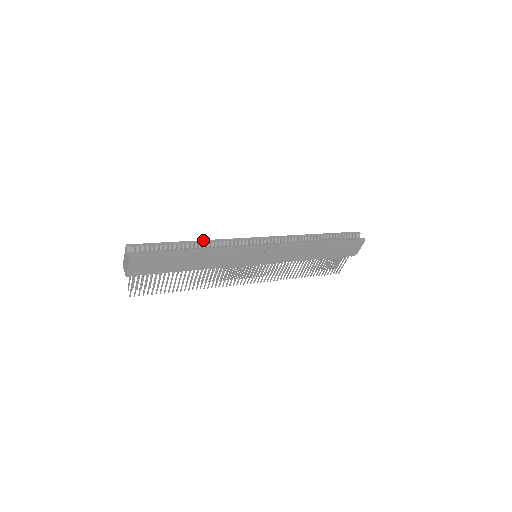
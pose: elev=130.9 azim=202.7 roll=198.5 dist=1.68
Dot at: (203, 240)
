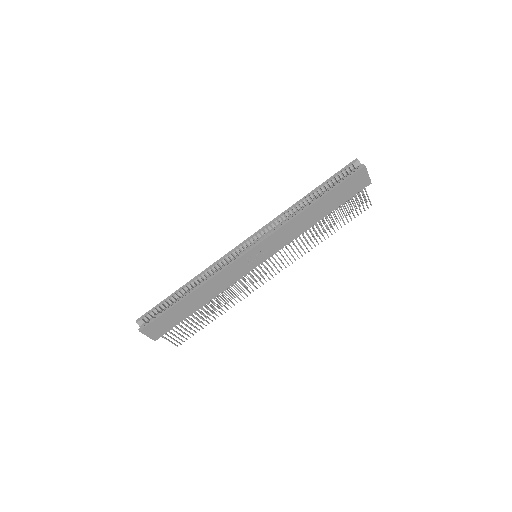
Dot at: (194, 278)
